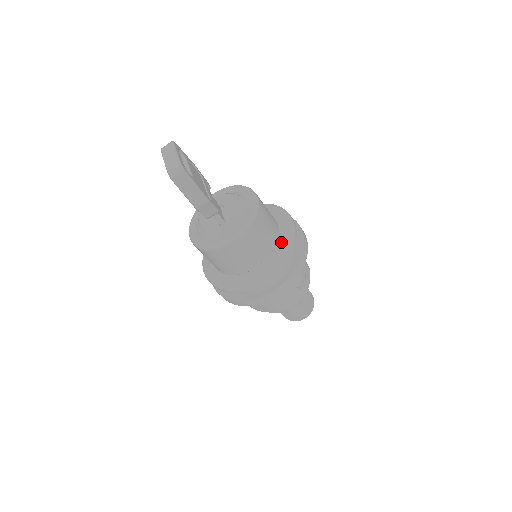
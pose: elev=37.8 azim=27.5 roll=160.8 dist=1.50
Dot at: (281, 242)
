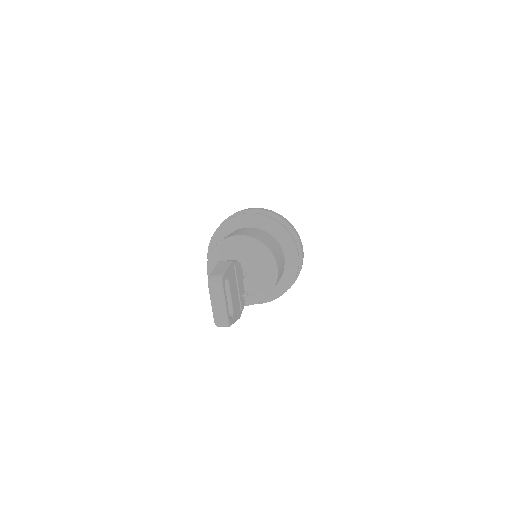
Dot at: (283, 282)
